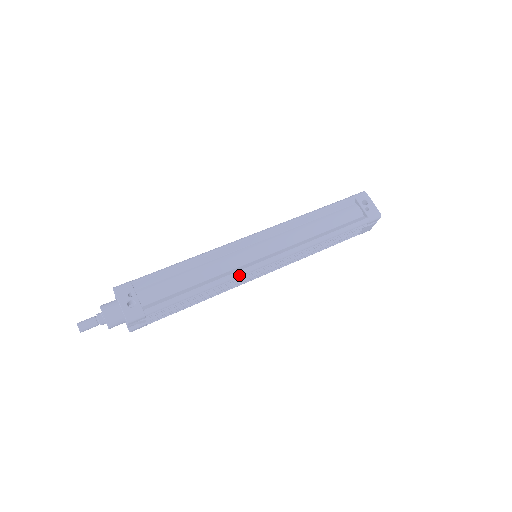
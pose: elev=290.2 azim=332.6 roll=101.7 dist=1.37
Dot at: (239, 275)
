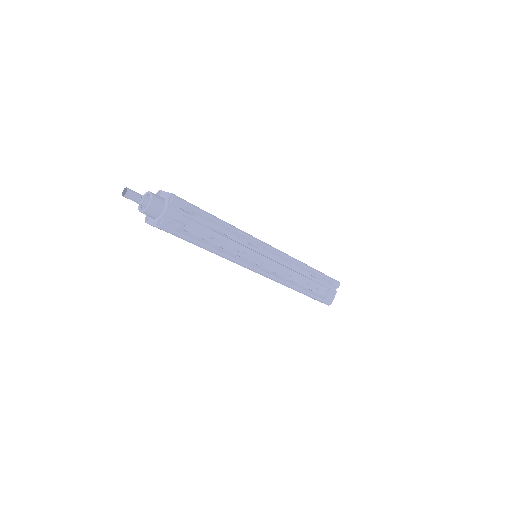
Dot at: (252, 238)
